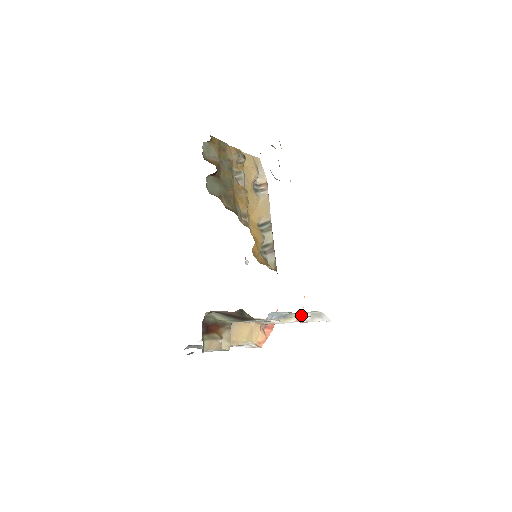
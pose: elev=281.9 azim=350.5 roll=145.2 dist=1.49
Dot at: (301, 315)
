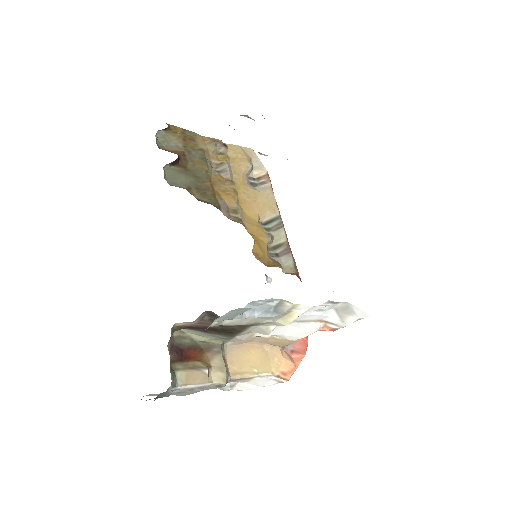
Dot at: (319, 314)
